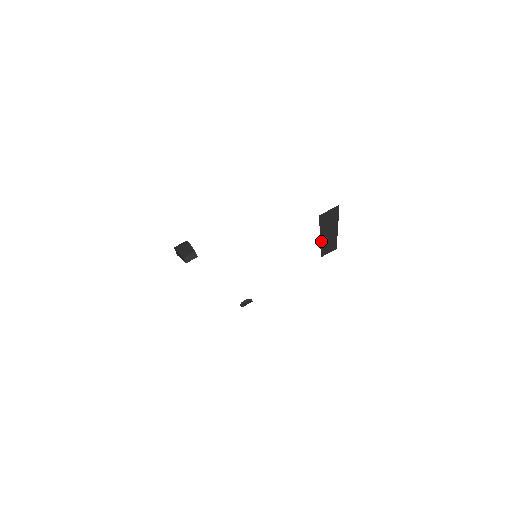
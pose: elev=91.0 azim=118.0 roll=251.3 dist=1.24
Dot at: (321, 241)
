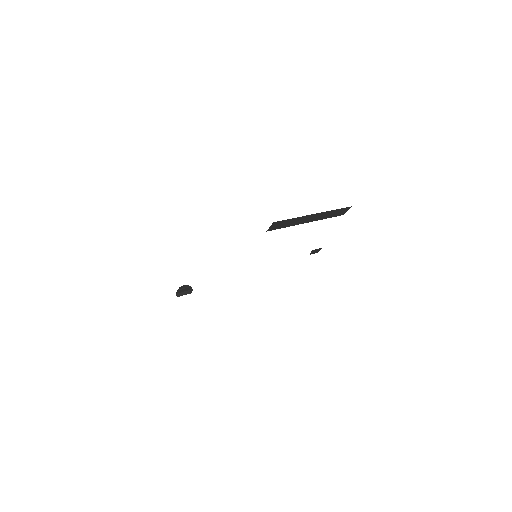
Dot at: occluded
